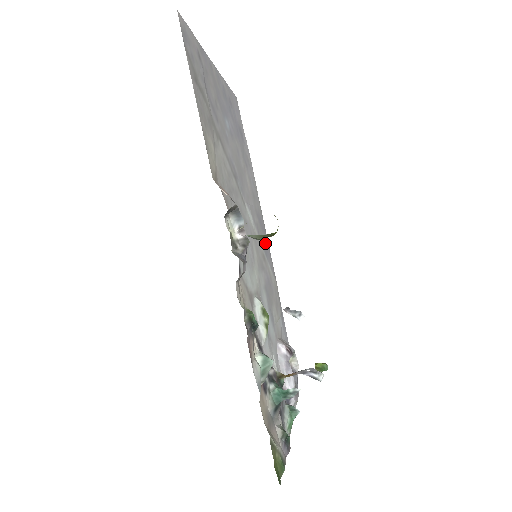
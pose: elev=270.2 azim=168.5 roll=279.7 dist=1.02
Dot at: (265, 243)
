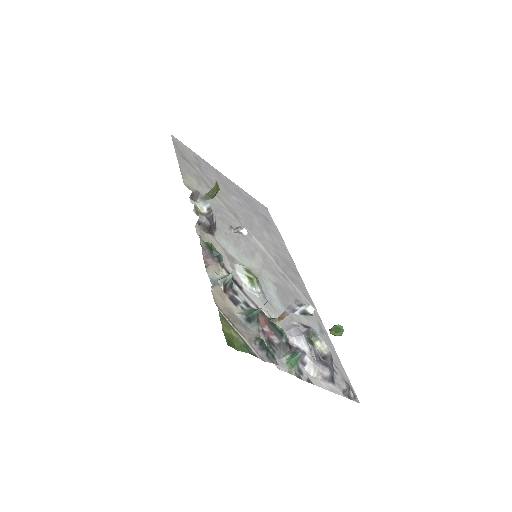
Dot at: (294, 277)
